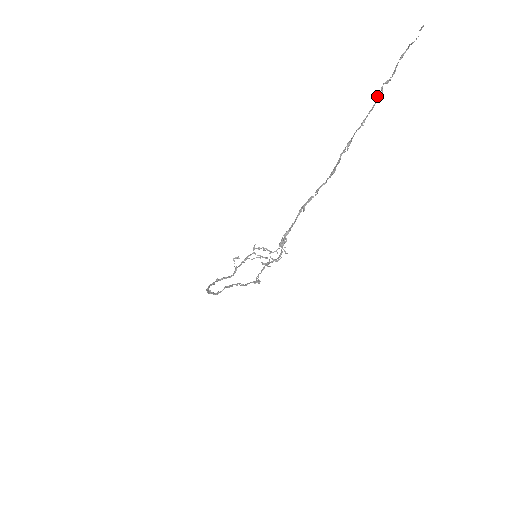
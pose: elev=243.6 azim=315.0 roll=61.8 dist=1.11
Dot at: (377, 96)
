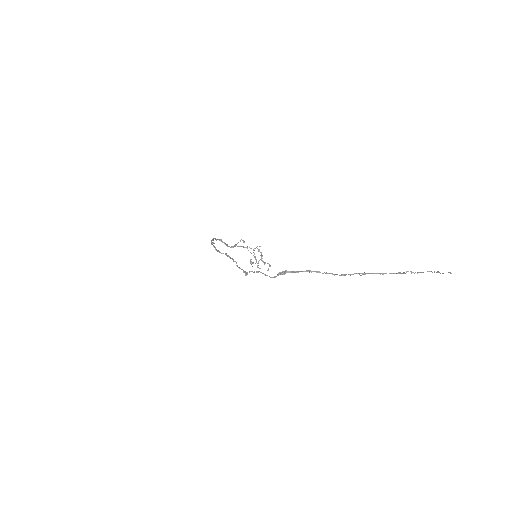
Dot at: occluded
